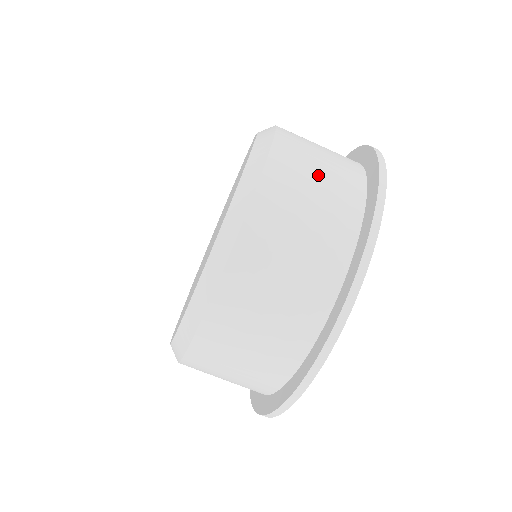
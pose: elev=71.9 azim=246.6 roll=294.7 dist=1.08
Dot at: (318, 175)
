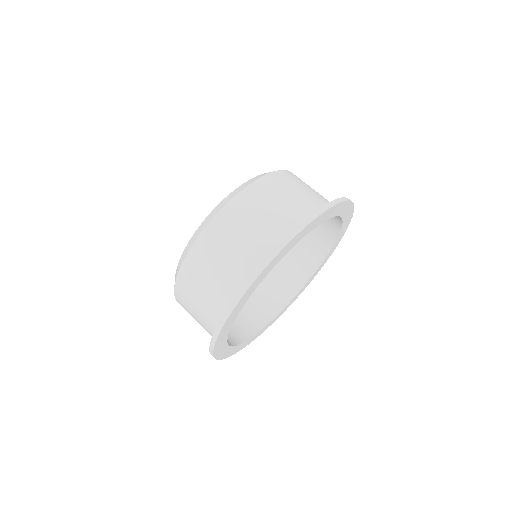
Dot at: (285, 198)
